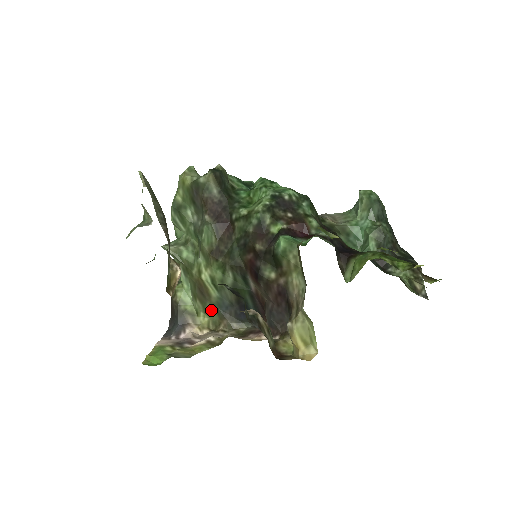
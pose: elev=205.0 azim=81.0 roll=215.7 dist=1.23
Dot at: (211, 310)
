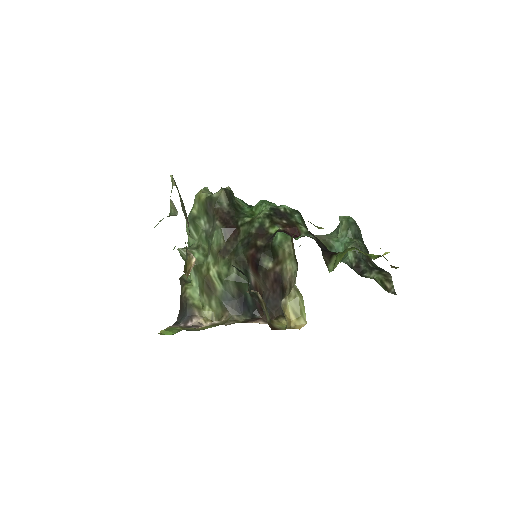
Dot at: (215, 303)
